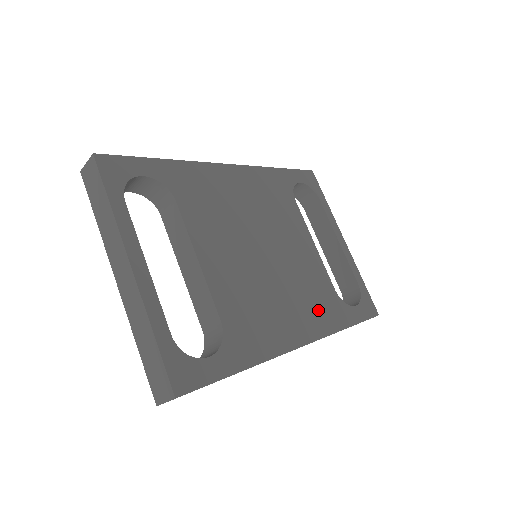
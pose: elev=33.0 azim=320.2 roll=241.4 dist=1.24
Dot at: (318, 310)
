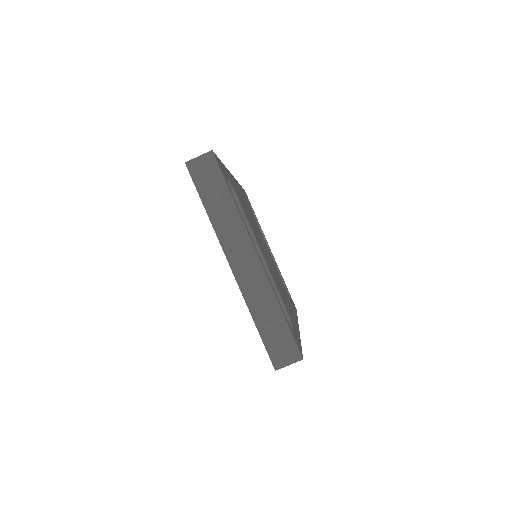
Dot at: occluded
